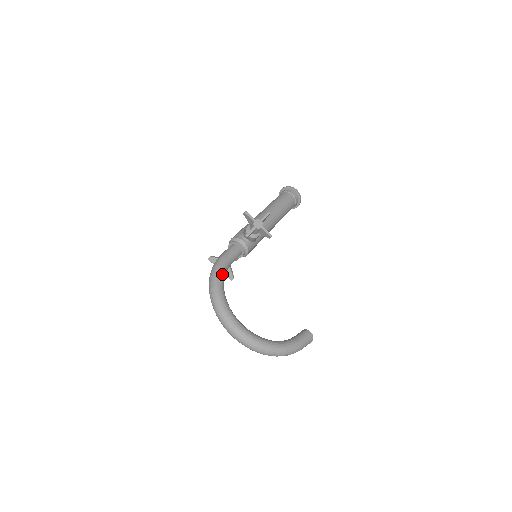
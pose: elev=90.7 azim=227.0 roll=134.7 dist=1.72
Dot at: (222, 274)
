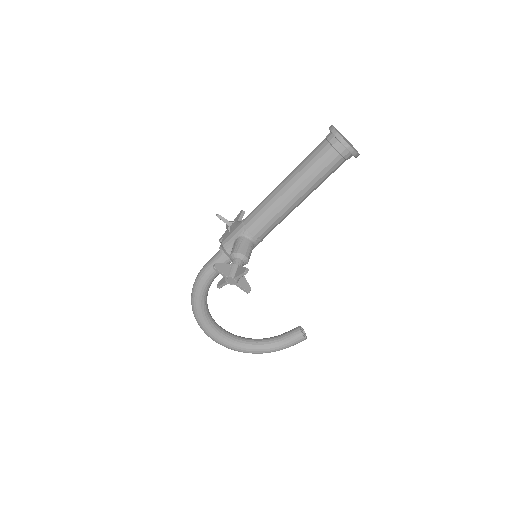
Dot at: (202, 294)
